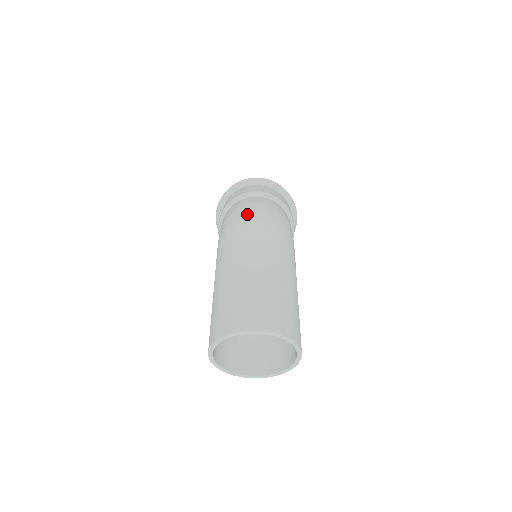
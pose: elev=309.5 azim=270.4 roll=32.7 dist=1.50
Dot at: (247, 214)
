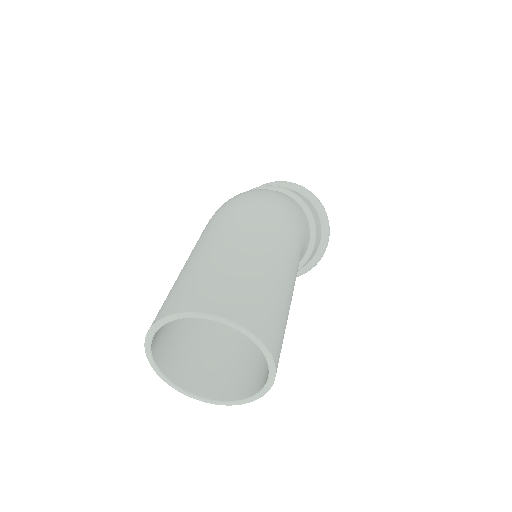
Dot at: (239, 196)
